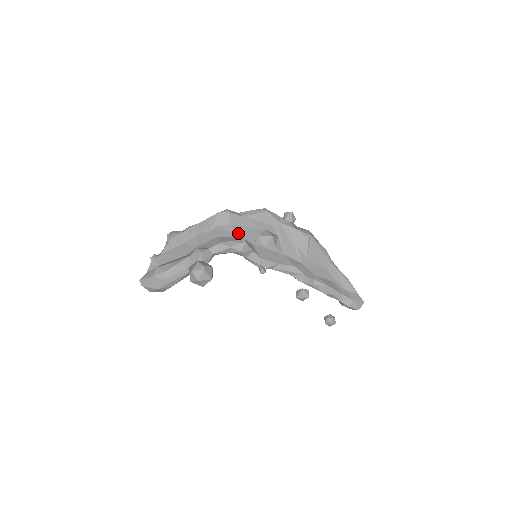
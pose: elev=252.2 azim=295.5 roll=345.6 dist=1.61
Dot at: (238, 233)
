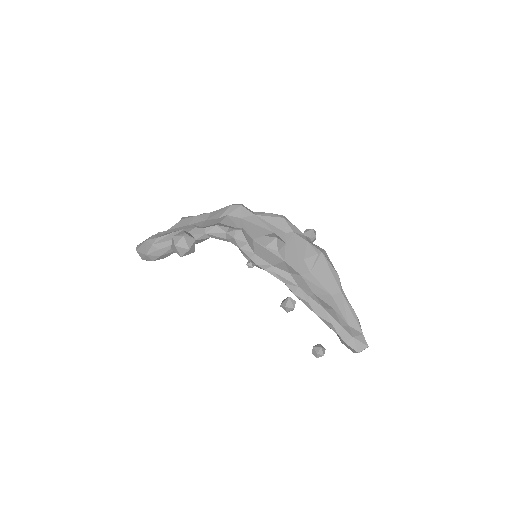
Dot at: (243, 226)
